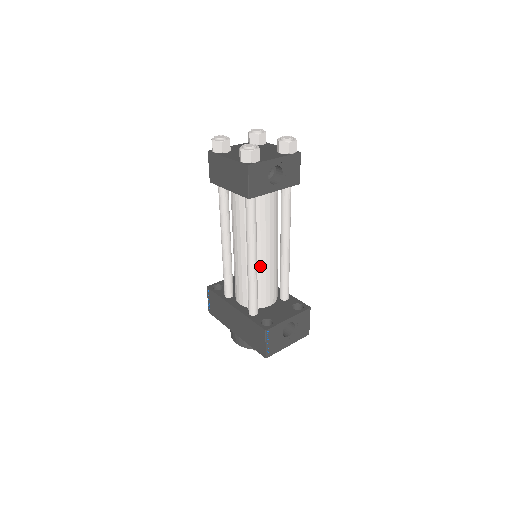
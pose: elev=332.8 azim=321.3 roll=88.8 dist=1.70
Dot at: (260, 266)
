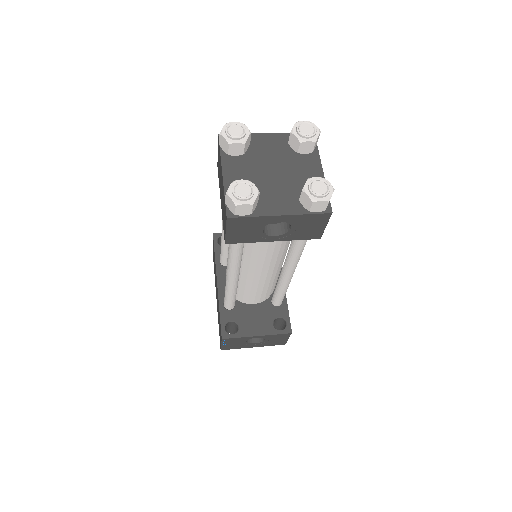
Dot at: (246, 278)
